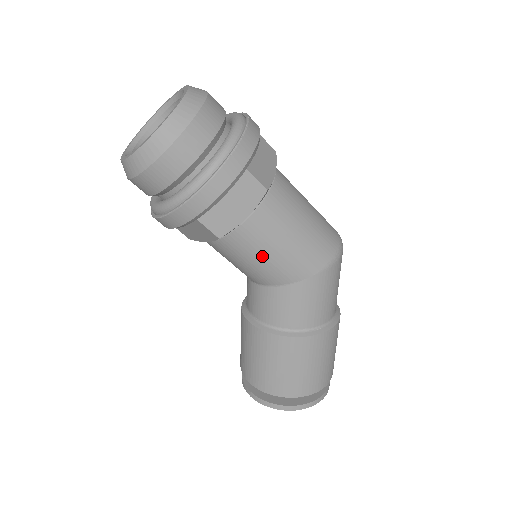
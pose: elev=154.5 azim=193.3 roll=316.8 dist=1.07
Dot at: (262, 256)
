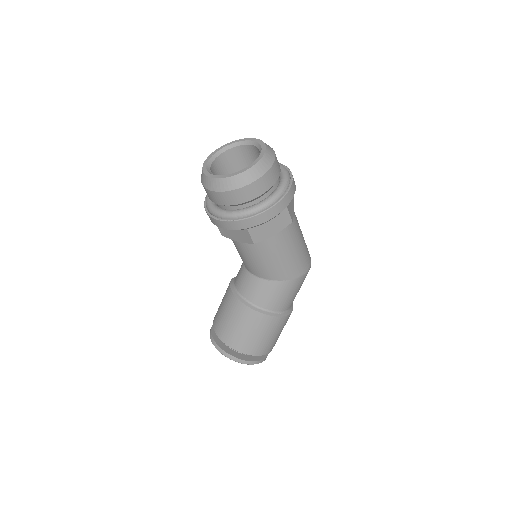
Dot at: (271, 260)
